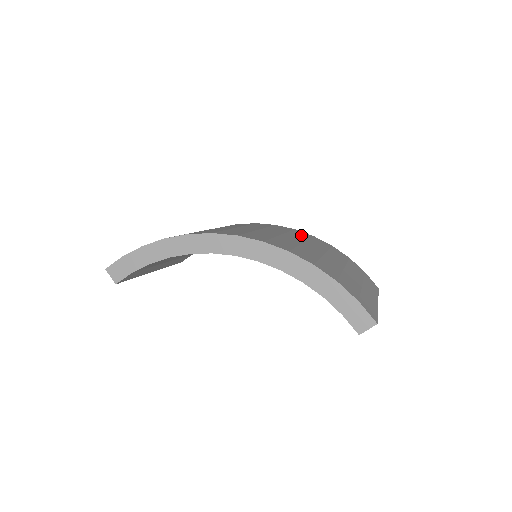
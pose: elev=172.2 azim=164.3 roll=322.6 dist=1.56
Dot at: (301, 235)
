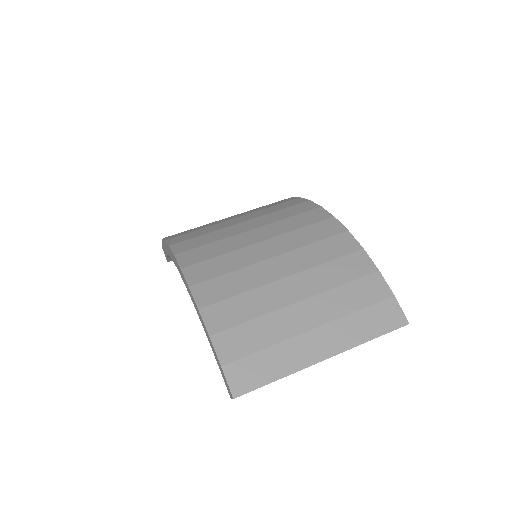
Dot at: (312, 234)
